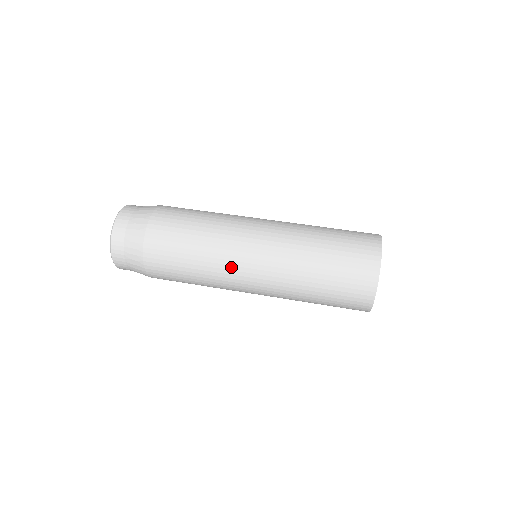
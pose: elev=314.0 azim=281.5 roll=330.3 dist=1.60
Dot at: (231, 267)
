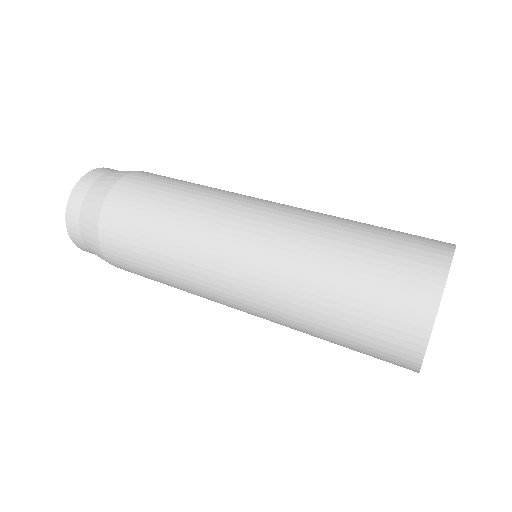
Dot at: (209, 241)
